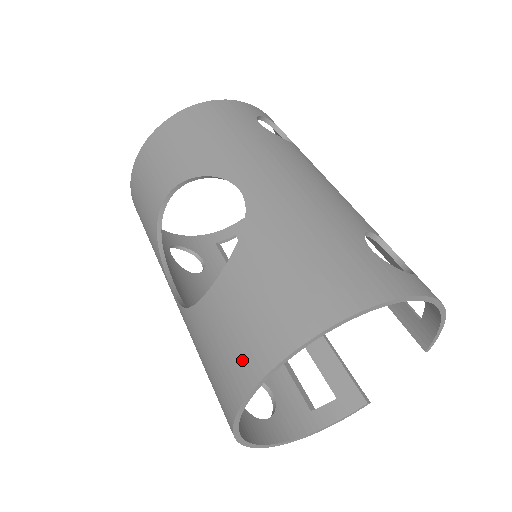
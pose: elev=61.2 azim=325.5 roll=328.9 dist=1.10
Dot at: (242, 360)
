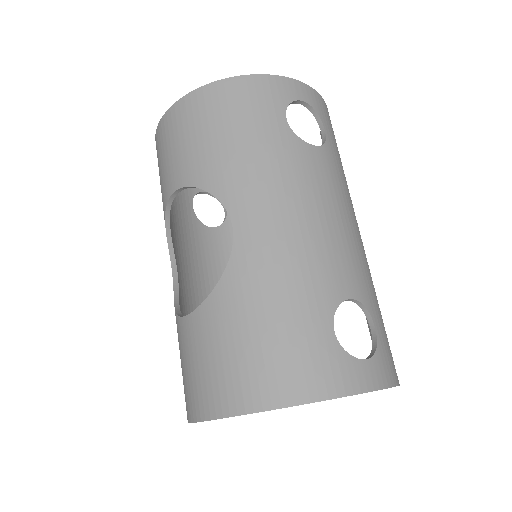
Dot at: (195, 395)
